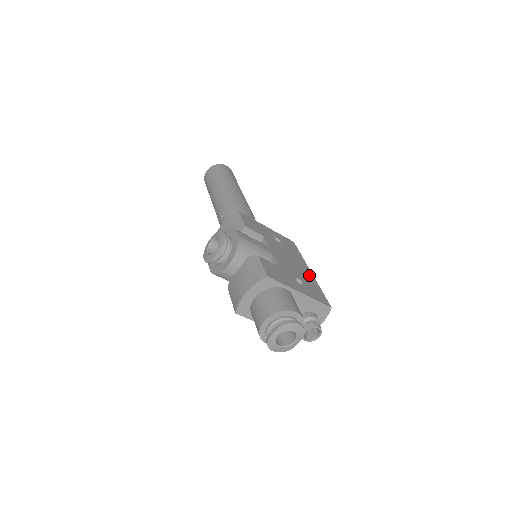
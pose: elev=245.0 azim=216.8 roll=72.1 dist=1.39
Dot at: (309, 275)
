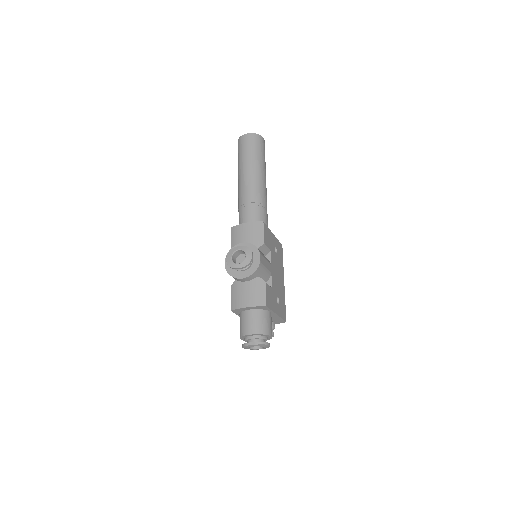
Dot at: (283, 288)
